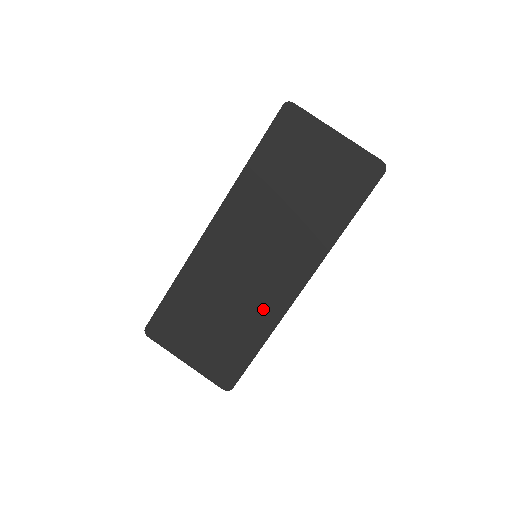
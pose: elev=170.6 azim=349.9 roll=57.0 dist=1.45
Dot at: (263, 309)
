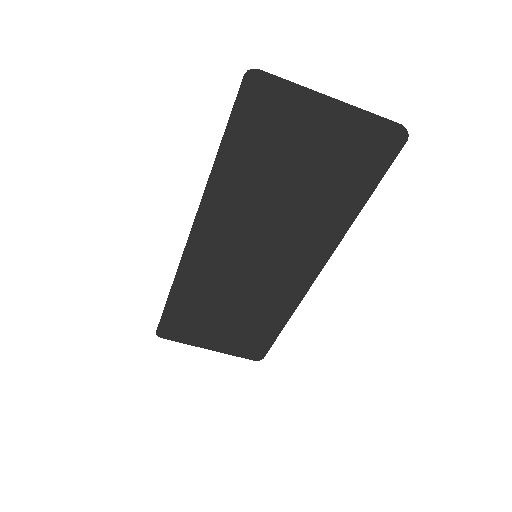
Dot at: (277, 299)
